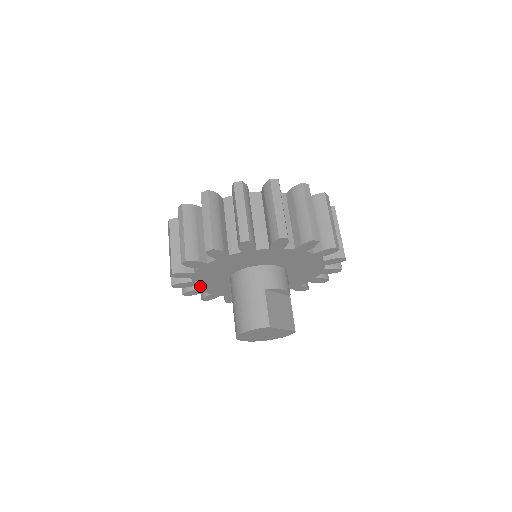
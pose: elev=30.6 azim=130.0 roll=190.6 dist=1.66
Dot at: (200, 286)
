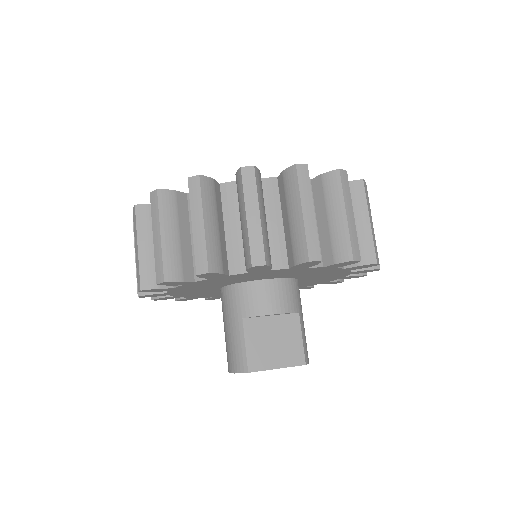
Dot at: (209, 296)
